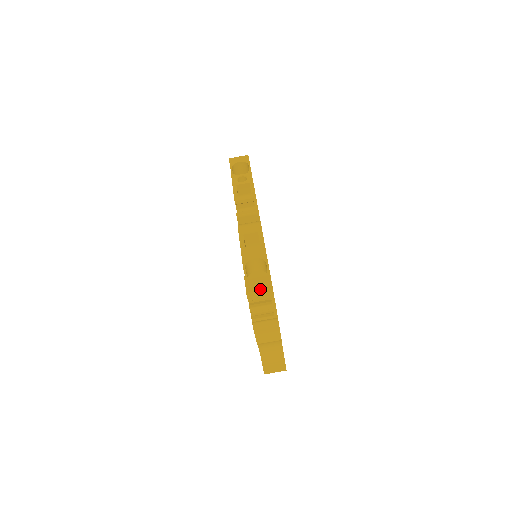
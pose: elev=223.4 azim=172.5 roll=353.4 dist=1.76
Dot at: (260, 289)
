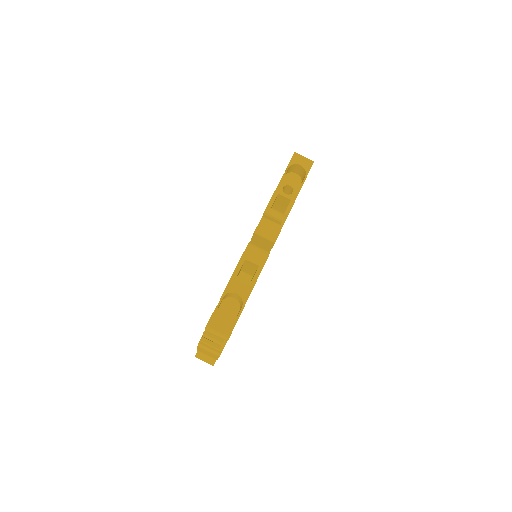
Dot at: (220, 330)
